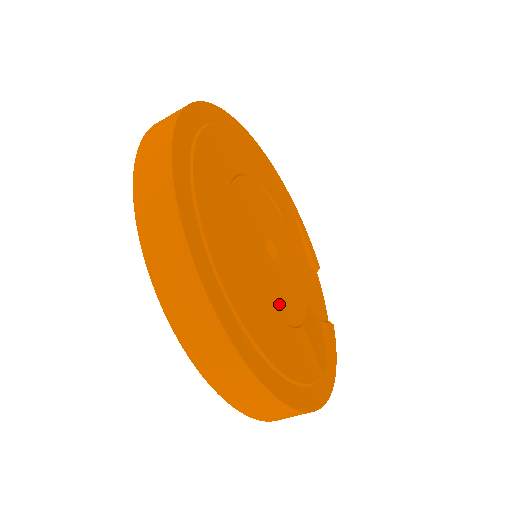
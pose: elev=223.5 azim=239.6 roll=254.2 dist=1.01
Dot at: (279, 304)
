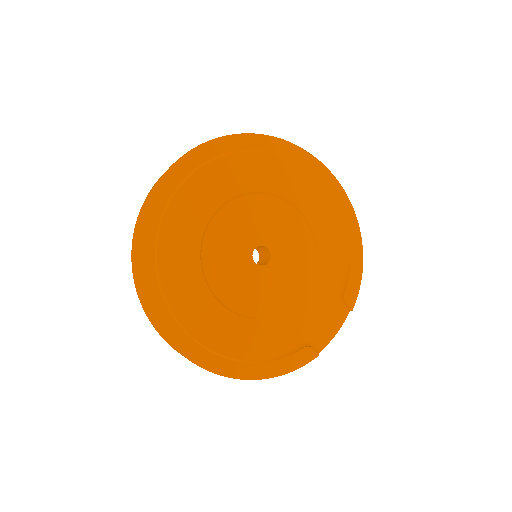
Dot at: (227, 288)
